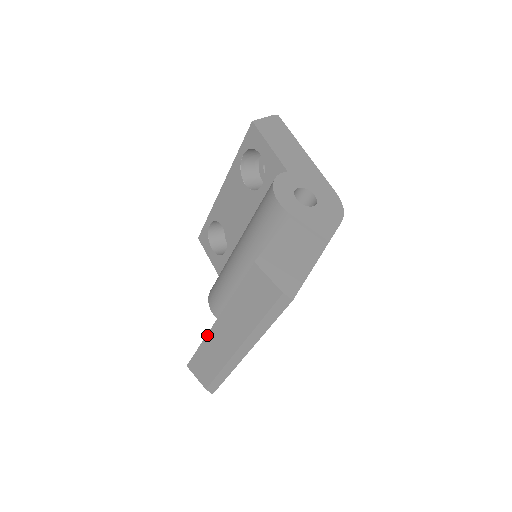
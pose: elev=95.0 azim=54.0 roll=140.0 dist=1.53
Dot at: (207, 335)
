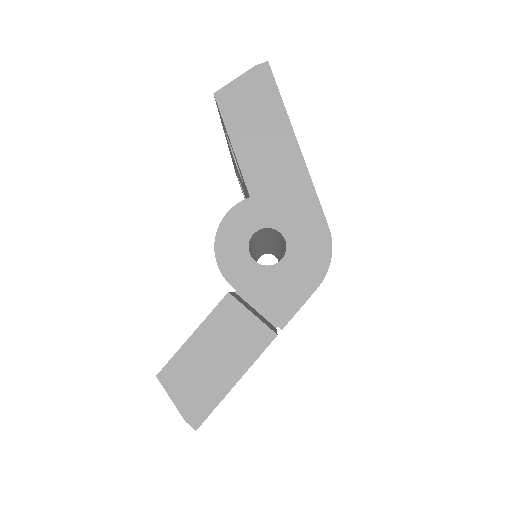
Dot at: occluded
